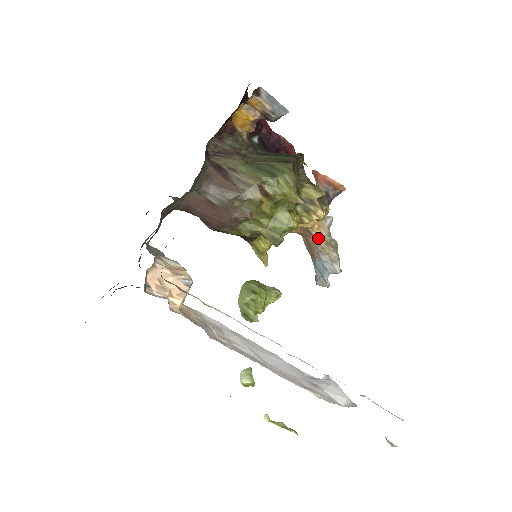
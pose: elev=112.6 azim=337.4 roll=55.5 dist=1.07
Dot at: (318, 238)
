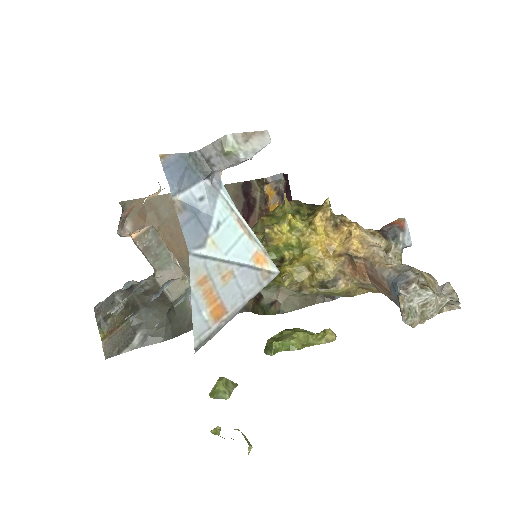
Dot at: (369, 257)
